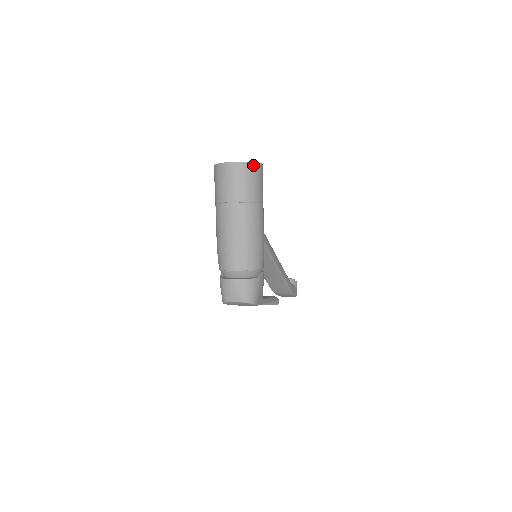
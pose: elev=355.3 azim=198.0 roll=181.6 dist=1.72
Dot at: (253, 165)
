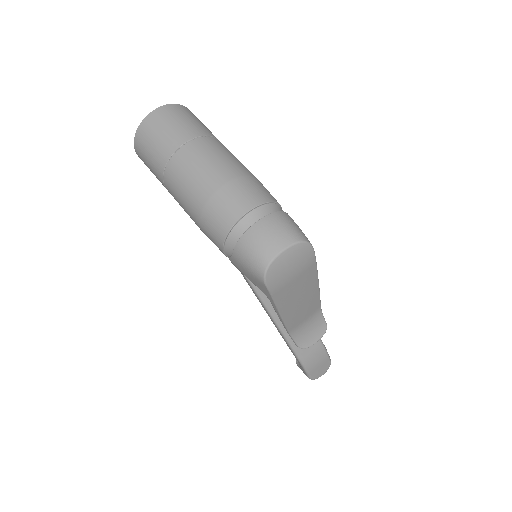
Dot at: (185, 108)
